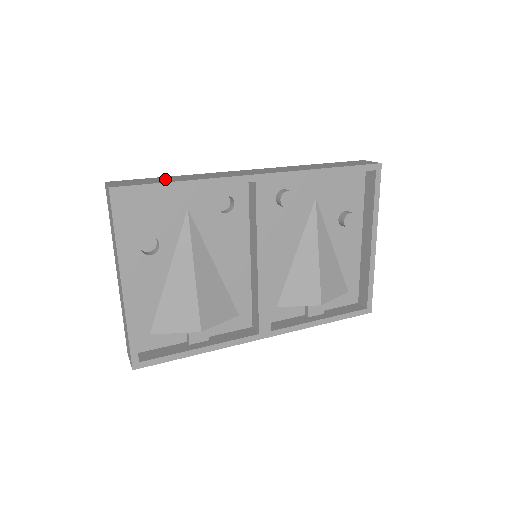
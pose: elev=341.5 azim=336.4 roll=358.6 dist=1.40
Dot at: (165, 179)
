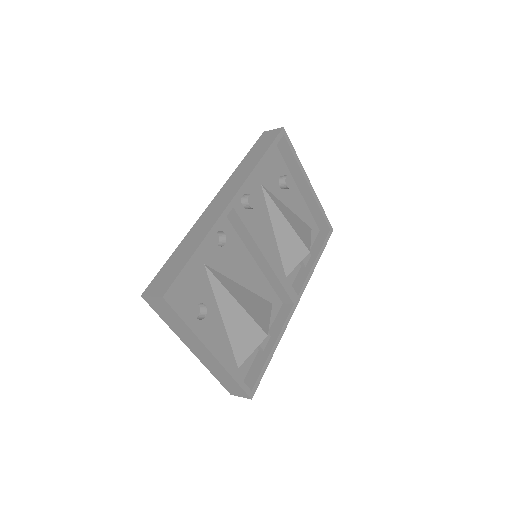
Dot at: (180, 257)
